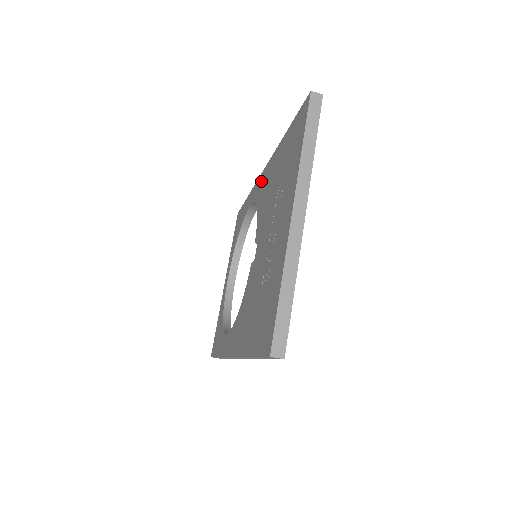
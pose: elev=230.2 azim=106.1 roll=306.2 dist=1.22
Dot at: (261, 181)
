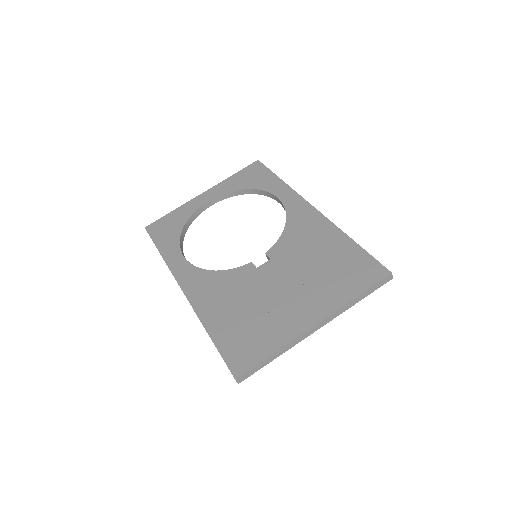
Dot at: (305, 211)
